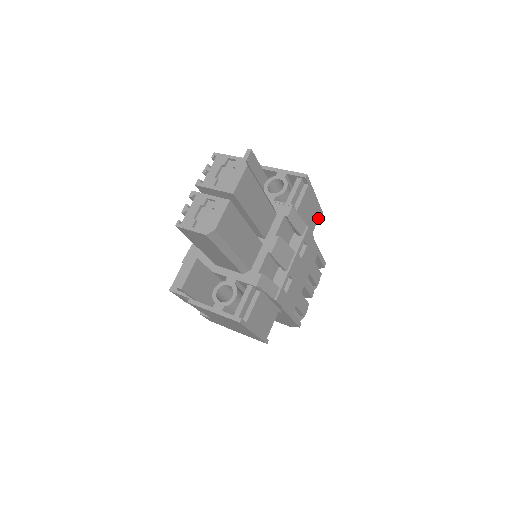
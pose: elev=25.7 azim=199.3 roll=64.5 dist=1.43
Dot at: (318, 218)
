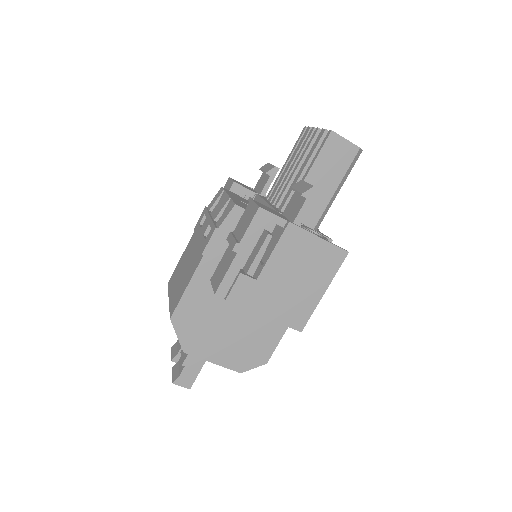
Dot at: occluded
